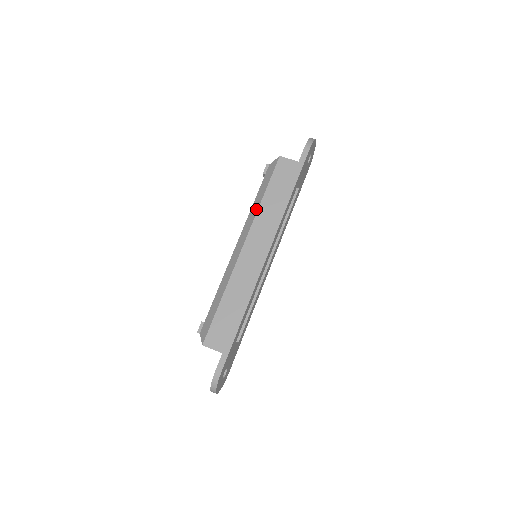
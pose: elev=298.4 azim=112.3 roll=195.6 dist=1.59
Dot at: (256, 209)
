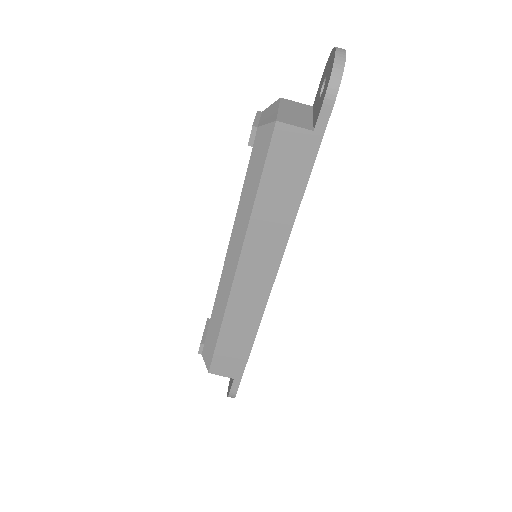
Dot at: (246, 217)
